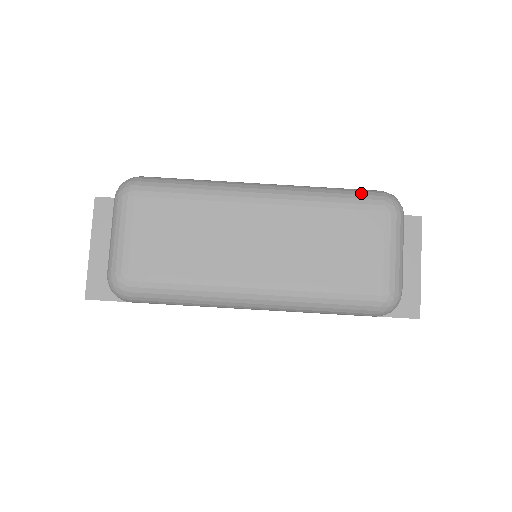
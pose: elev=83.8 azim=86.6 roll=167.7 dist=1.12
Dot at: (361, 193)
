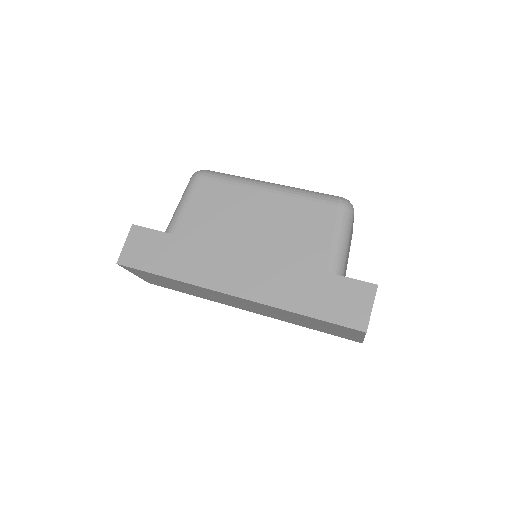
Dot at: occluded
